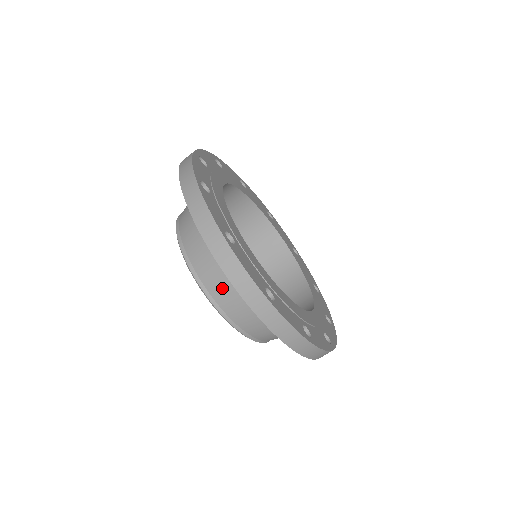
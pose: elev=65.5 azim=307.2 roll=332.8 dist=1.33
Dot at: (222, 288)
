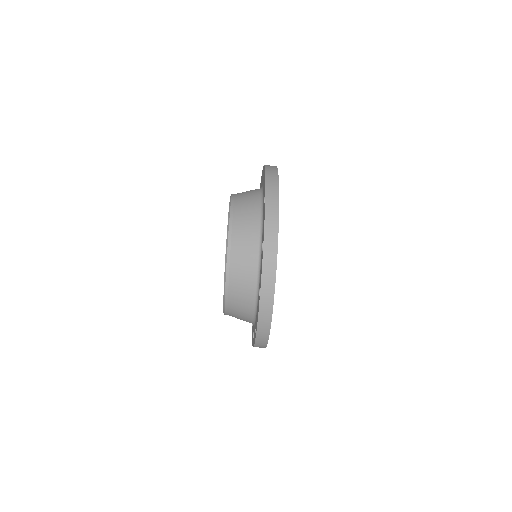
Dot at: (238, 317)
